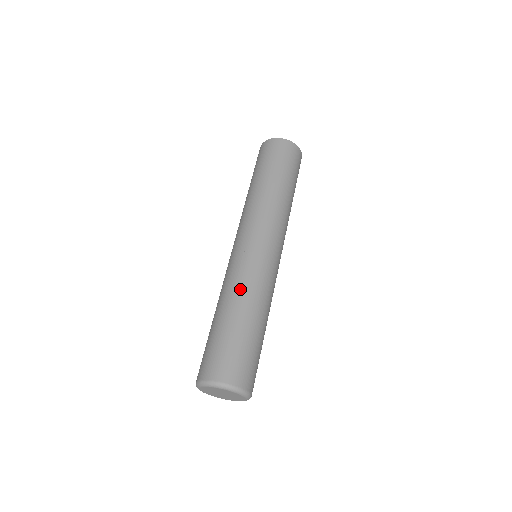
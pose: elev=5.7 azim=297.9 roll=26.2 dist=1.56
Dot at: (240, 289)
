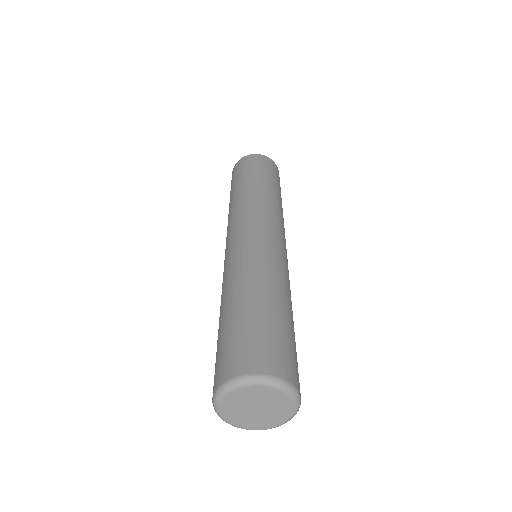
Dot at: (266, 272)
